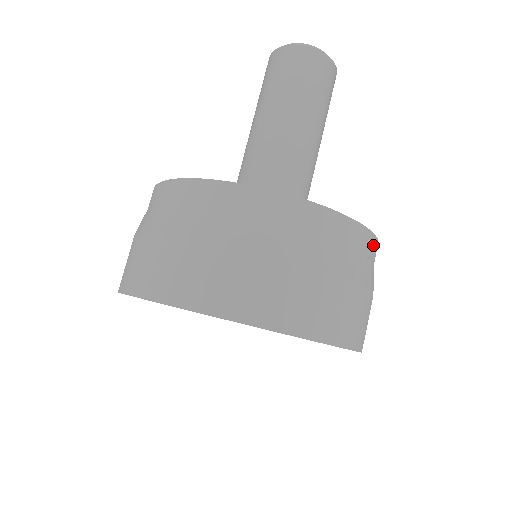
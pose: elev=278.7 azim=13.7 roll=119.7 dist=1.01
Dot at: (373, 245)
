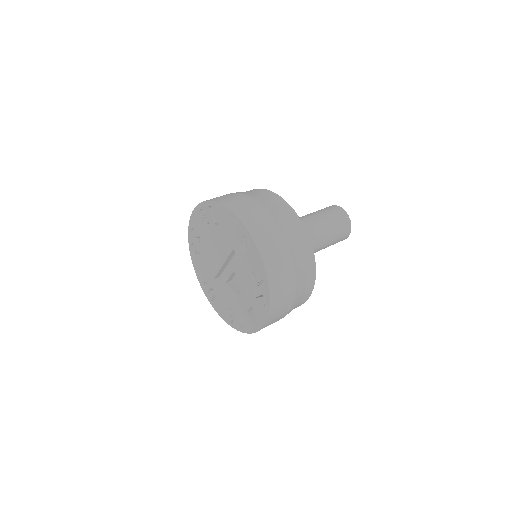
Dot at: (310, 254)
